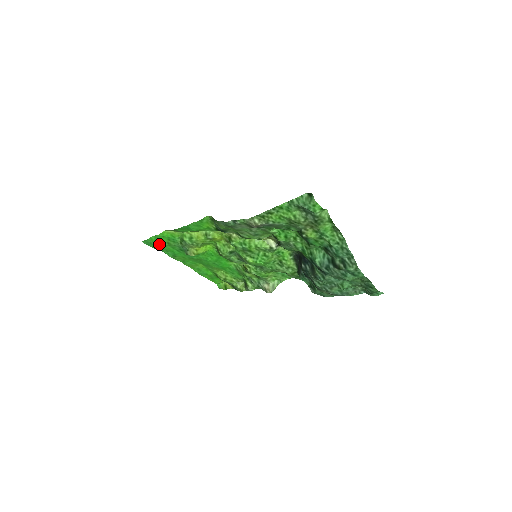
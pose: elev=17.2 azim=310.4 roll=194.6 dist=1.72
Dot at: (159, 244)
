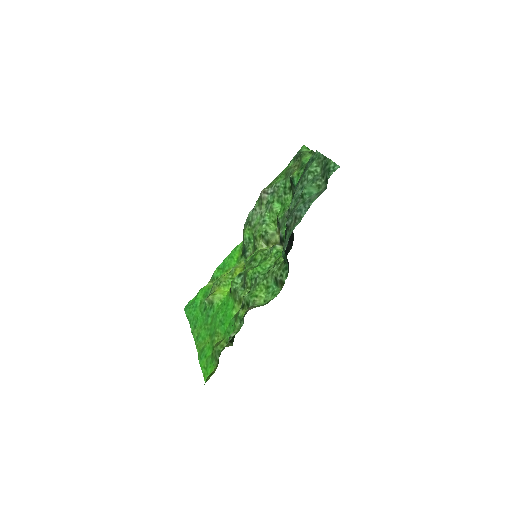
Dot at: (194, 307)
